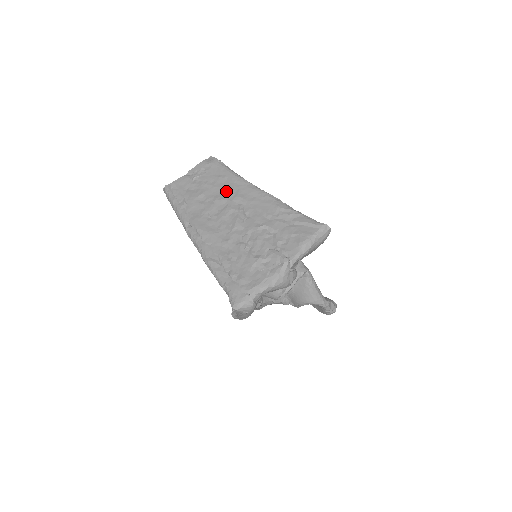
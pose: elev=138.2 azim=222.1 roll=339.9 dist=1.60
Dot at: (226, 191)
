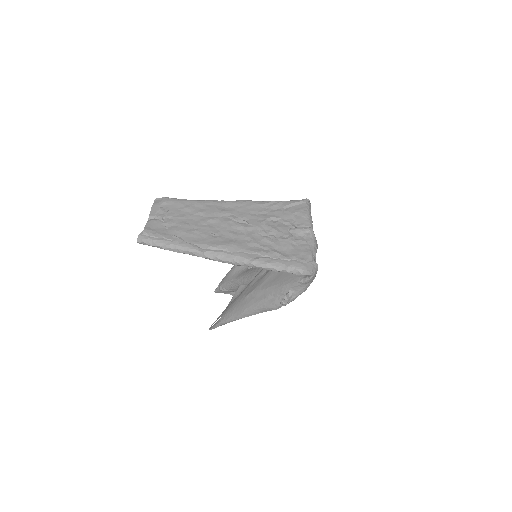
Dot at: (206, 213)
